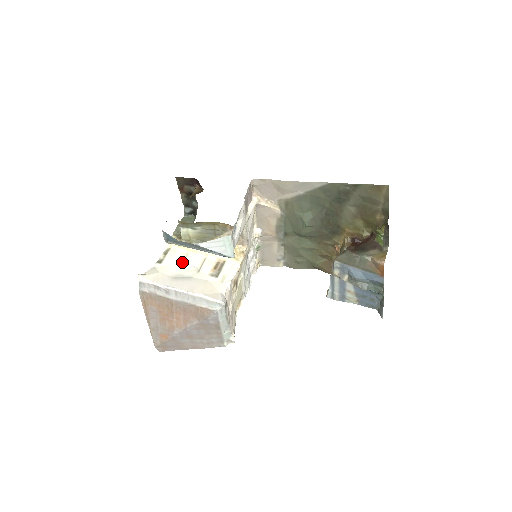
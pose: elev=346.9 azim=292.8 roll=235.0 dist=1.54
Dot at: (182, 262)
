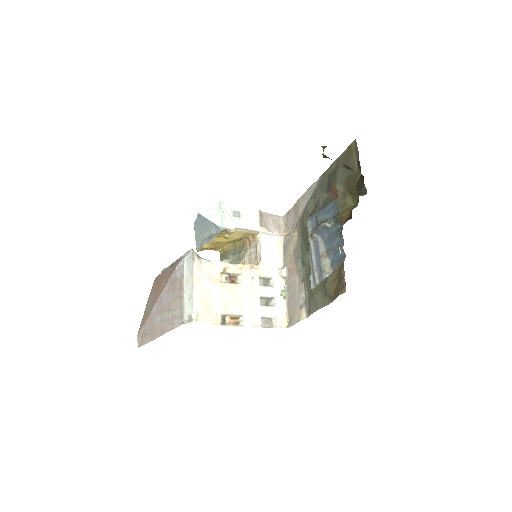
Dot at: occluded
